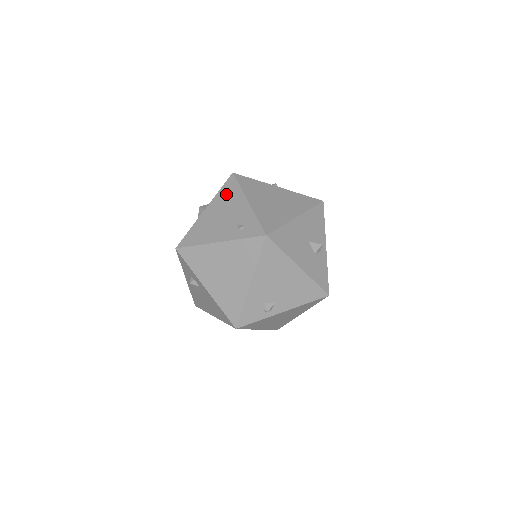
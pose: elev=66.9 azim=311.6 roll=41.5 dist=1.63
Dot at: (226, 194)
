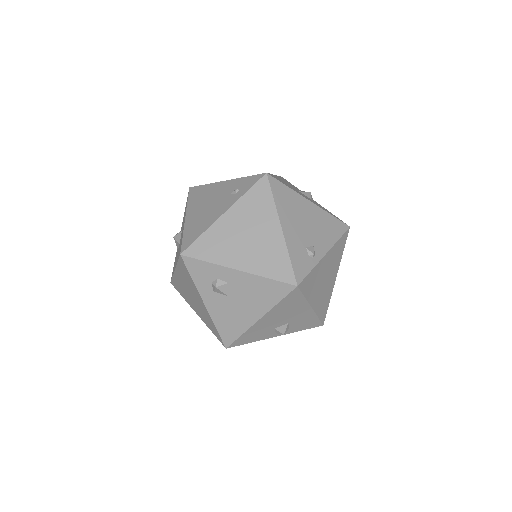
Dot at: (197, 196)
